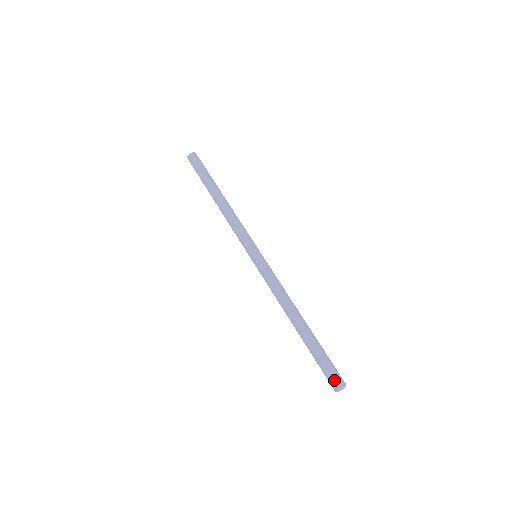
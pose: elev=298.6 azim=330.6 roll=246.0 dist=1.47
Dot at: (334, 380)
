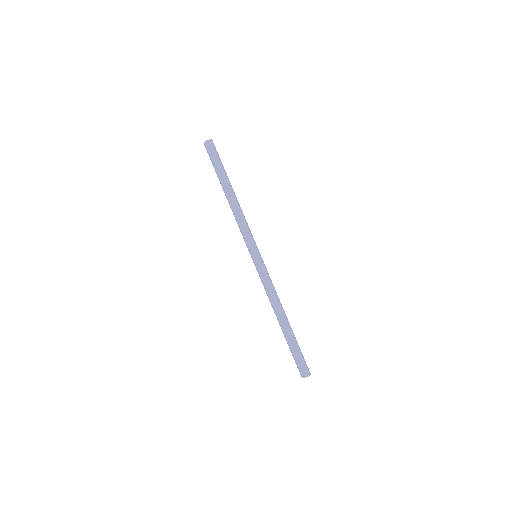
Dot at: (300, 371)
